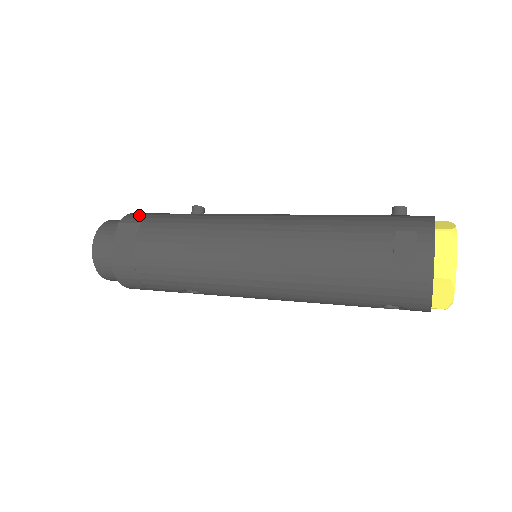
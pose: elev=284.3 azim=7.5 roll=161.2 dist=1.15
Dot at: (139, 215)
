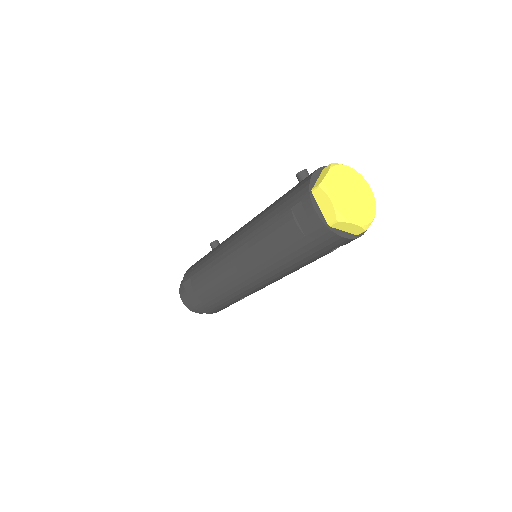
Dot at: (189, 271)
